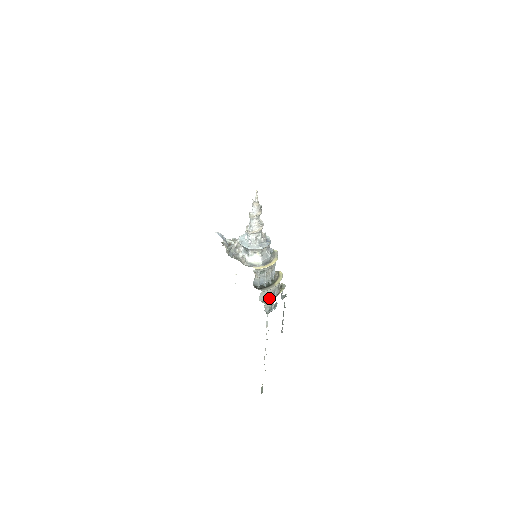
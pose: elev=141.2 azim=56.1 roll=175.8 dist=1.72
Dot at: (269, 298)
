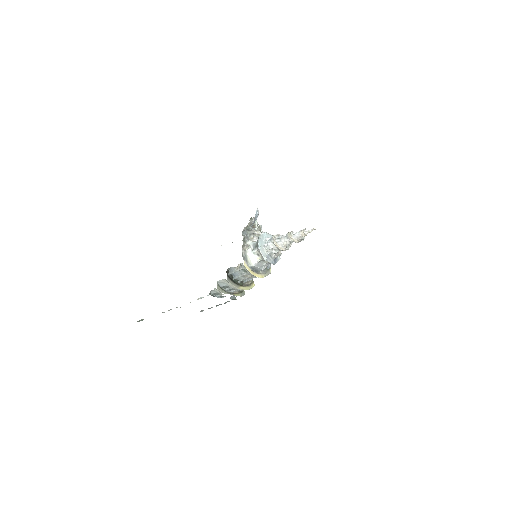
Dot at: (225, 288)
